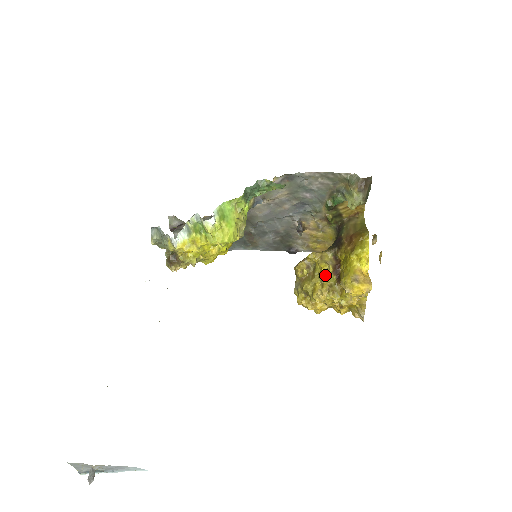
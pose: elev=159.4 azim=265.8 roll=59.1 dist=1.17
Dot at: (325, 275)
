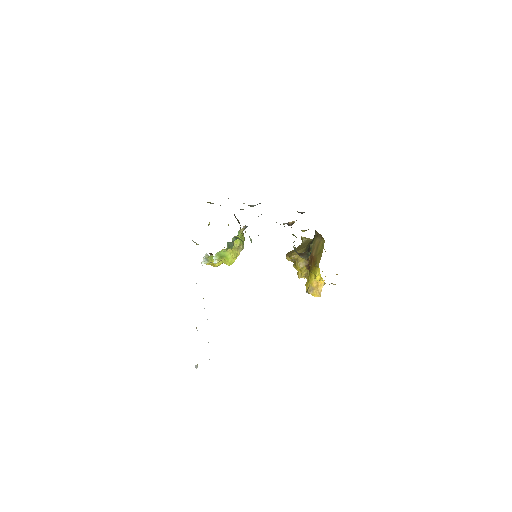
Dot at: (301, 270)
